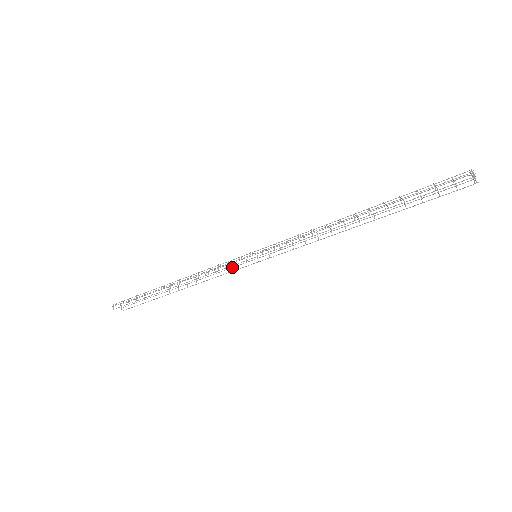
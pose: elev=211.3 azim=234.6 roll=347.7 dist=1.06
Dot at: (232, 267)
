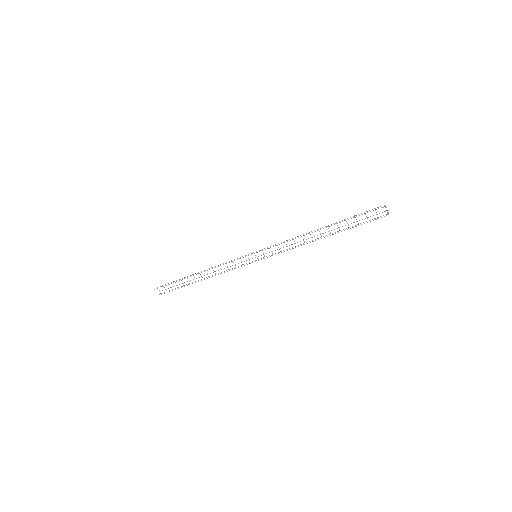
Dot at: occluded
